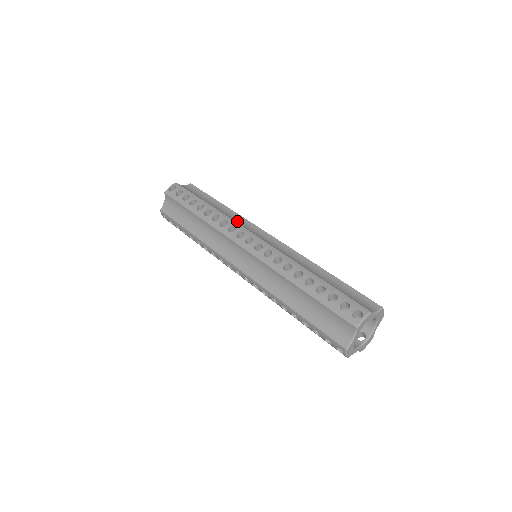
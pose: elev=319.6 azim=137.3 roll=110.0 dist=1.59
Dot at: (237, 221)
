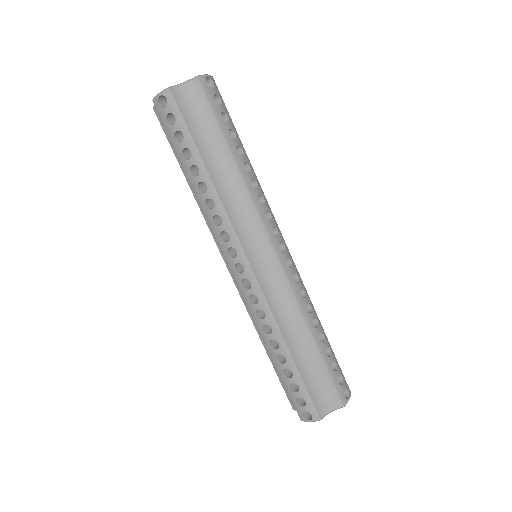
Dot at: (240, 212)
